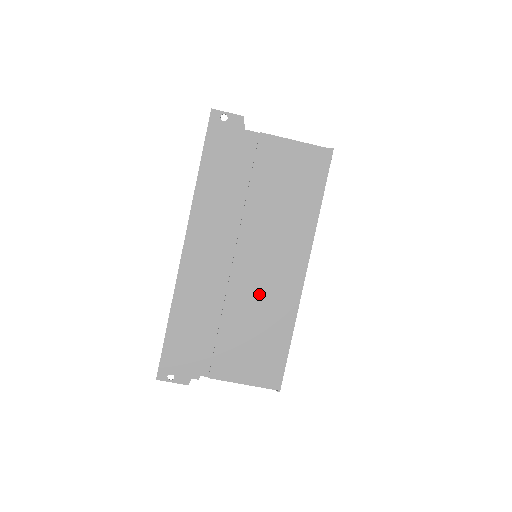
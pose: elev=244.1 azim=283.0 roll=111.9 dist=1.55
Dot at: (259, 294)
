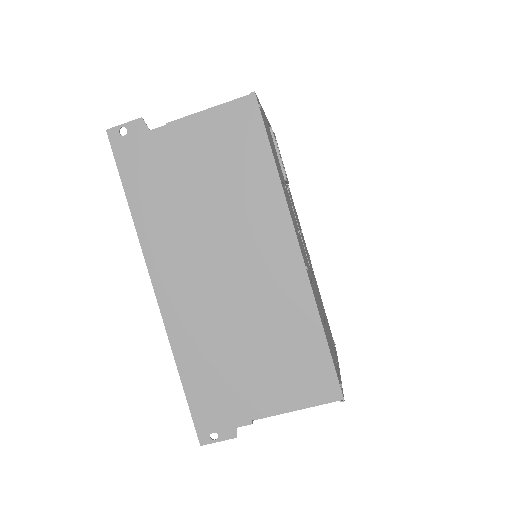
Dot at: (259, 300)
